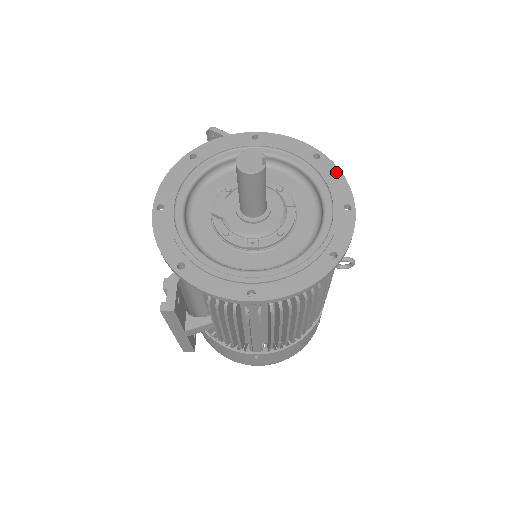
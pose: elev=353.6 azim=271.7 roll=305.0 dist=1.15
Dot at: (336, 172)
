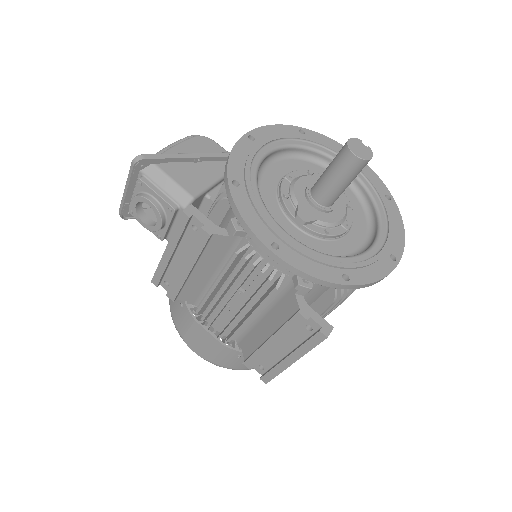
Dot at: (324, 138)
